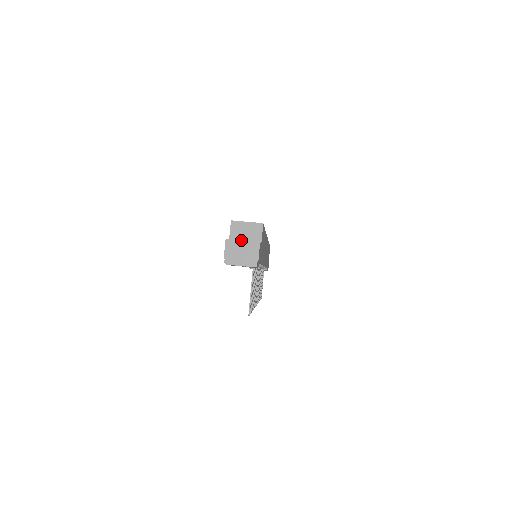
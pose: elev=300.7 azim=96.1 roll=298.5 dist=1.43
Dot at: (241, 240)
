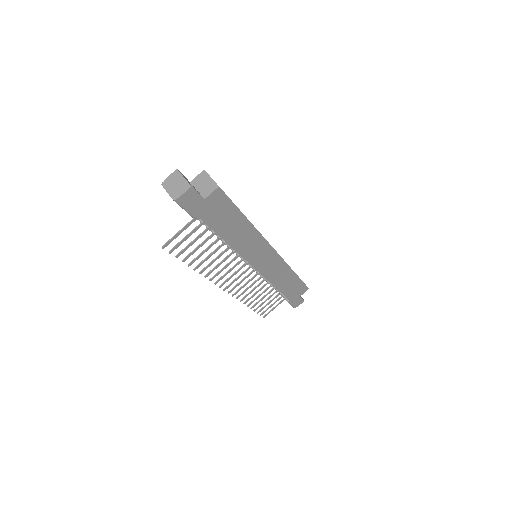
Dot at: (197, 187)
